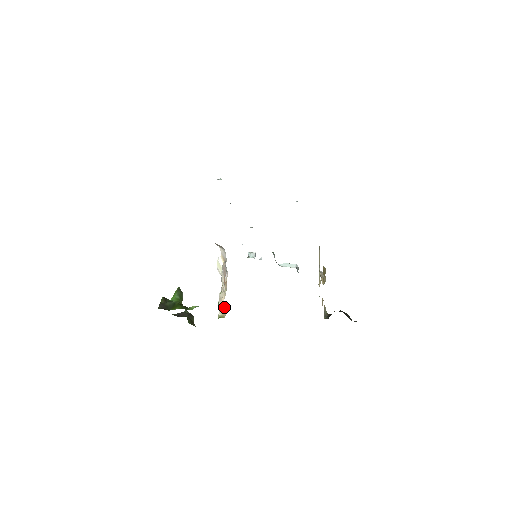
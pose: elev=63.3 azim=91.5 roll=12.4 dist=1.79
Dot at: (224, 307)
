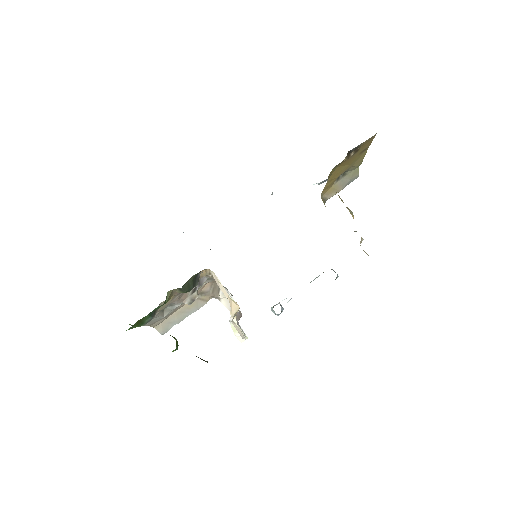
Dot at: (233, 305)
